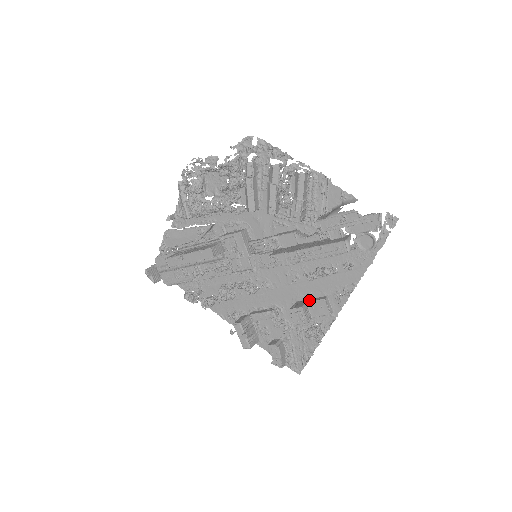
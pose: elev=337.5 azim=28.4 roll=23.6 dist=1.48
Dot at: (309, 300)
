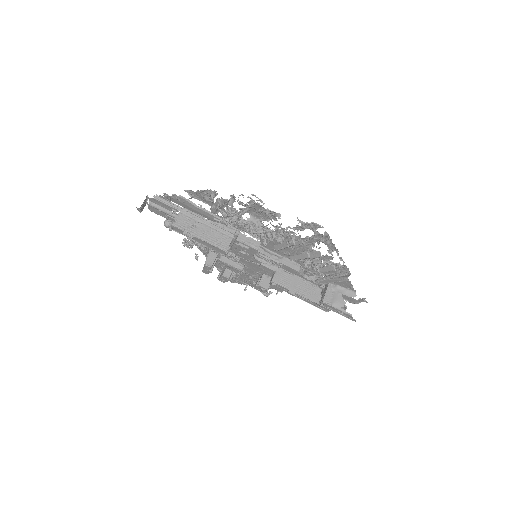
Dot at: occluded
